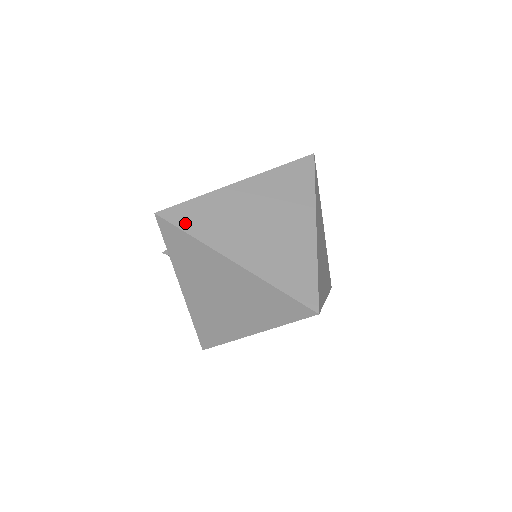
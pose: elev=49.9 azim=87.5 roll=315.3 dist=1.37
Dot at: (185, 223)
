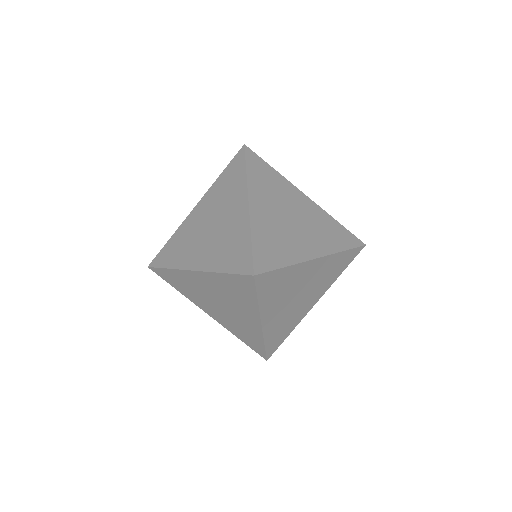
Dot at: (164, 262)
